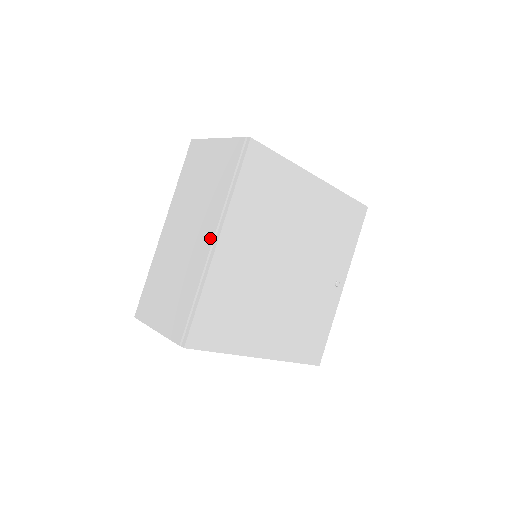
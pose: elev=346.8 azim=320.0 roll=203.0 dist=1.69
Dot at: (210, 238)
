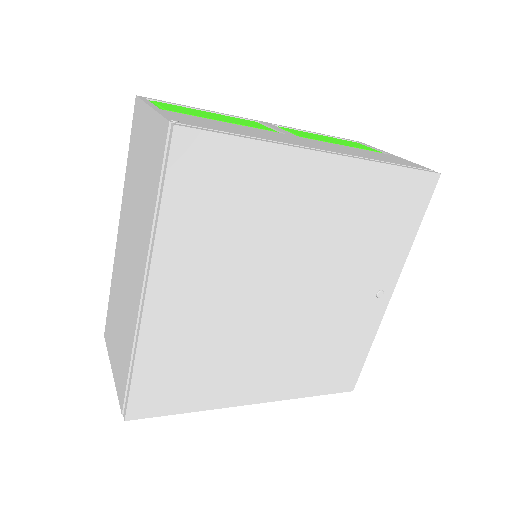
Dot at: (140, 282)
